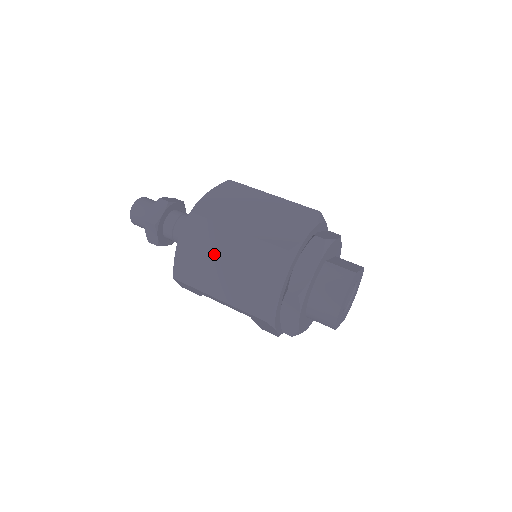
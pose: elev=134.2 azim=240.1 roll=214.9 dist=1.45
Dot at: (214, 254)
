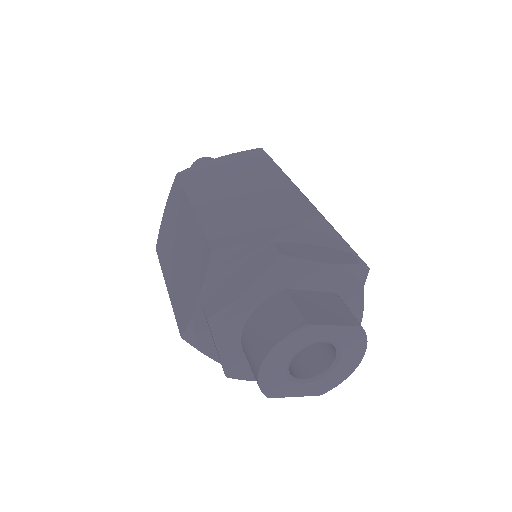
Dot at: (176, 231)
